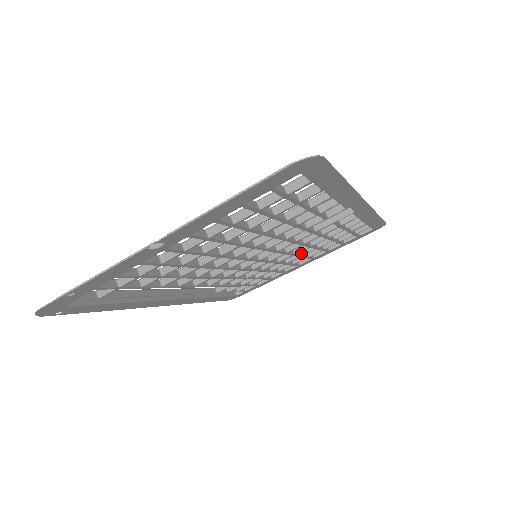
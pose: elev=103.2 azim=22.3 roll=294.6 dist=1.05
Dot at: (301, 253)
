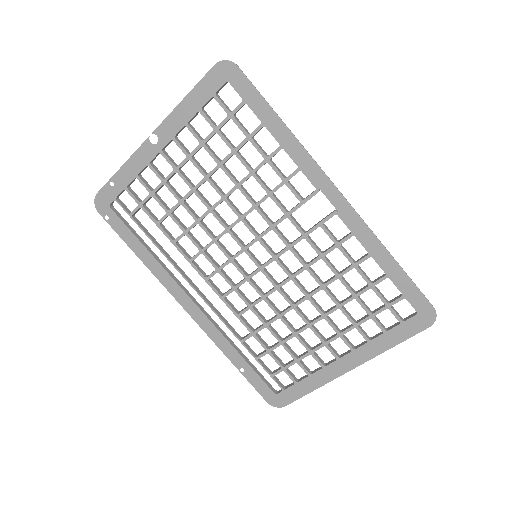
Dot at: (324, 312)
